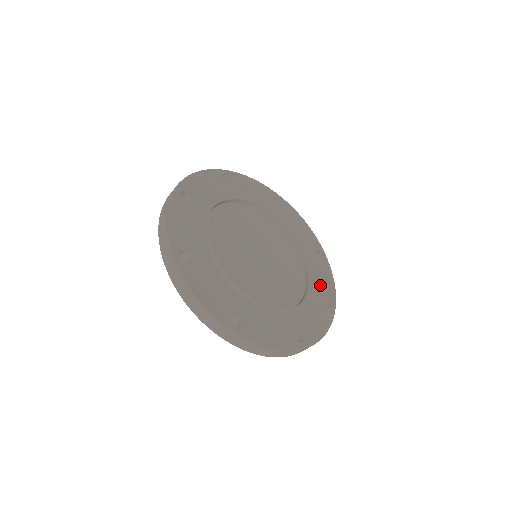
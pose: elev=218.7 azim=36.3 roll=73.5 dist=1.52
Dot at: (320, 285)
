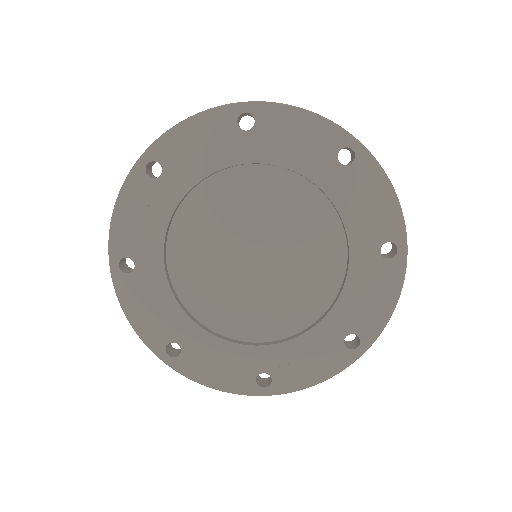
Dot at: (354, 314)
